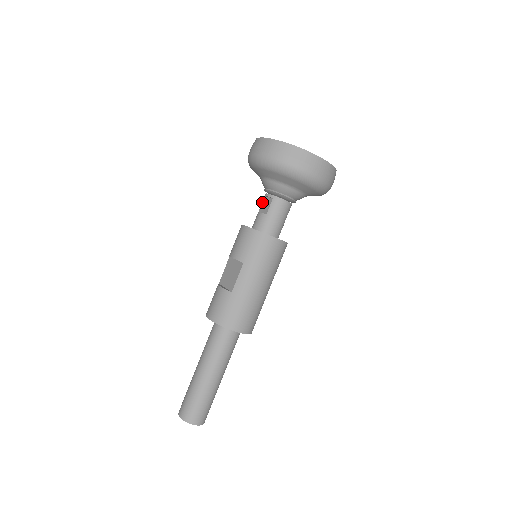
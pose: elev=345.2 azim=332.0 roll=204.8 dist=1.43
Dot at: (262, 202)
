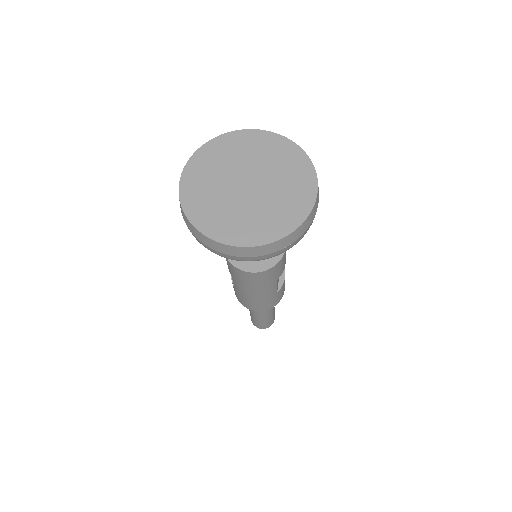
Dot at: occluded
